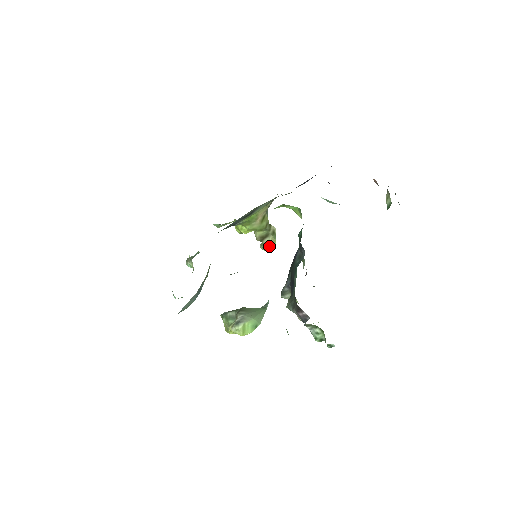
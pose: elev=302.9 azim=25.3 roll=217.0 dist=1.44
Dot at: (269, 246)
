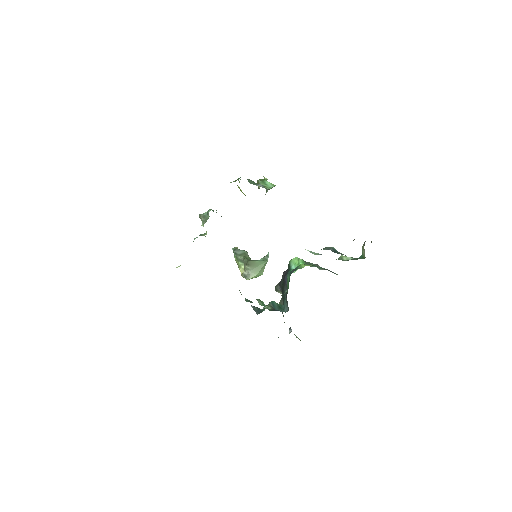
Dot at: occluded
